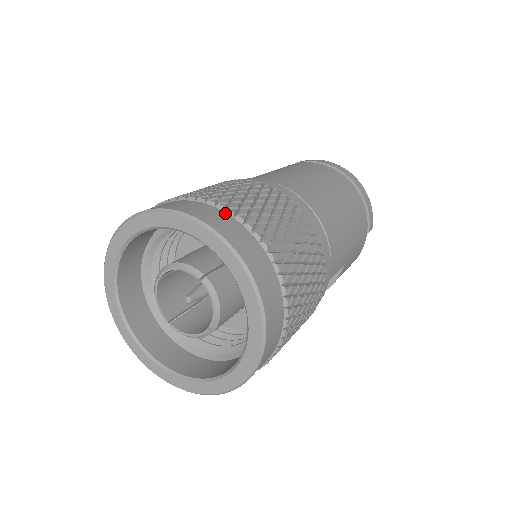
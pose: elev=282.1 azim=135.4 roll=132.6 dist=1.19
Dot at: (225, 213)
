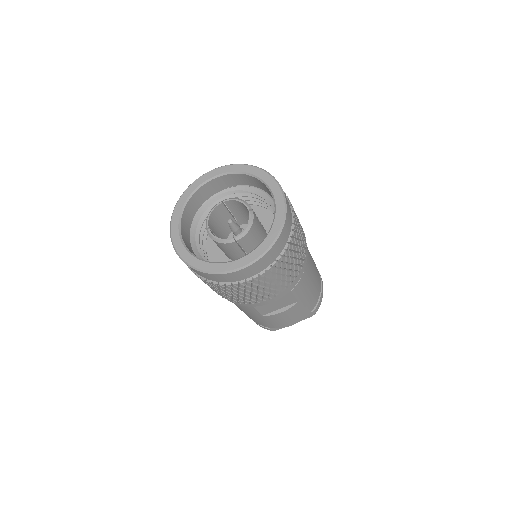
Dot at: occluded
